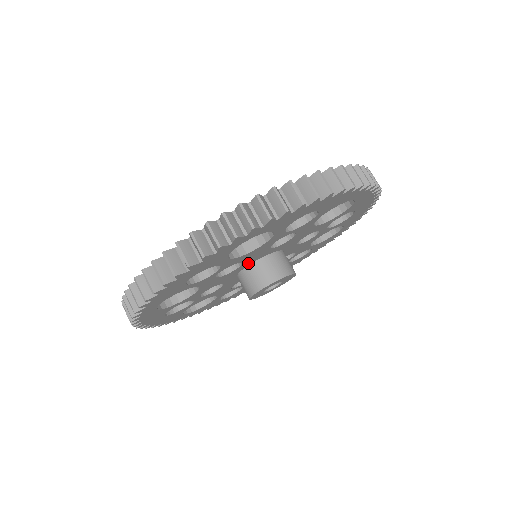
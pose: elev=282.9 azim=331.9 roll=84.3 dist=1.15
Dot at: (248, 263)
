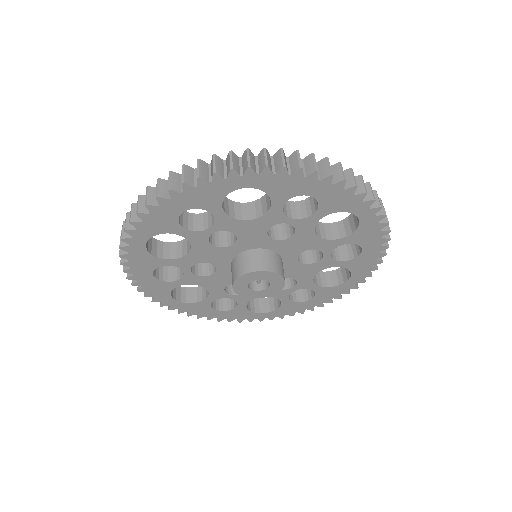
Dot at: (243, 246)
